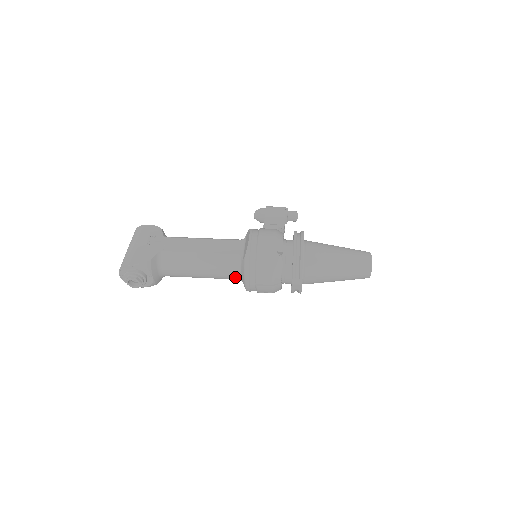
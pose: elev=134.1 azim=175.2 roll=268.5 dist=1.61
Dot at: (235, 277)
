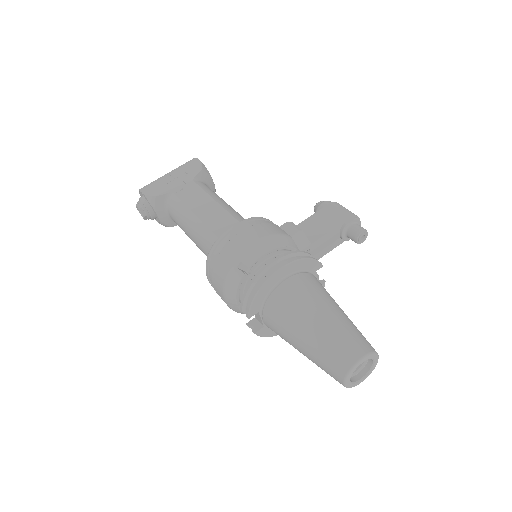
Dot at: occluded
